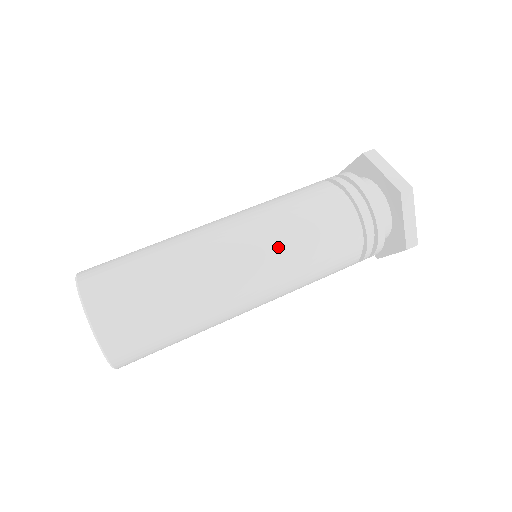
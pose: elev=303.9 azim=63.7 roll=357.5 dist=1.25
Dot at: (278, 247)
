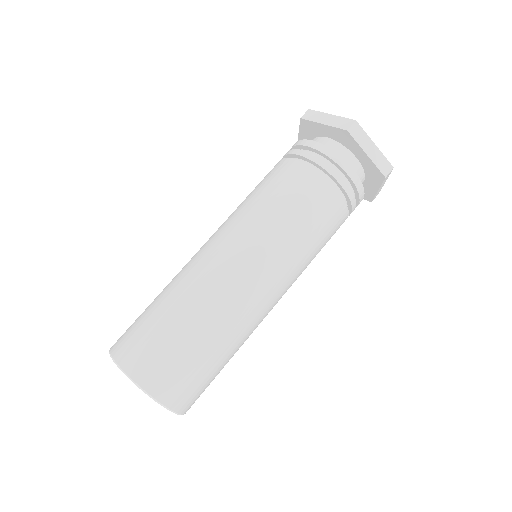
Dot at: (296, 269)
